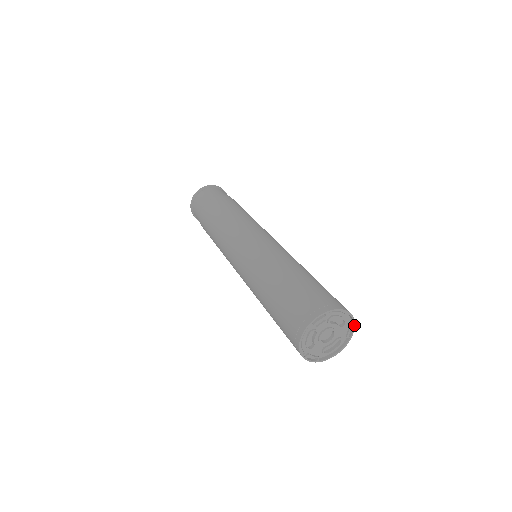
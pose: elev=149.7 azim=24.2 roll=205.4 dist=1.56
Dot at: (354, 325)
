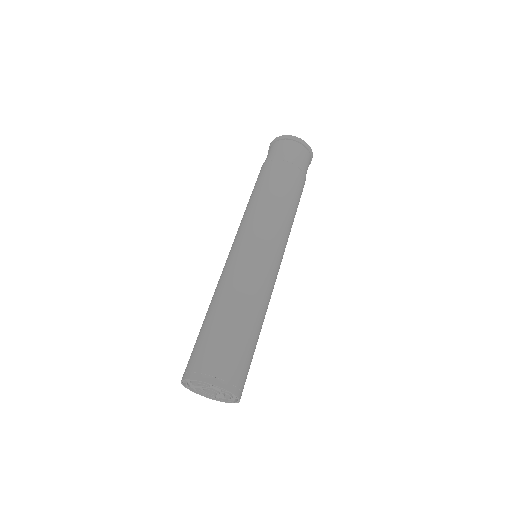
Dot at: occluded
